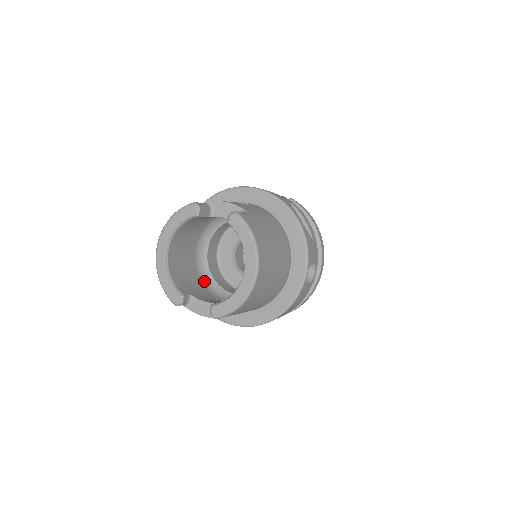
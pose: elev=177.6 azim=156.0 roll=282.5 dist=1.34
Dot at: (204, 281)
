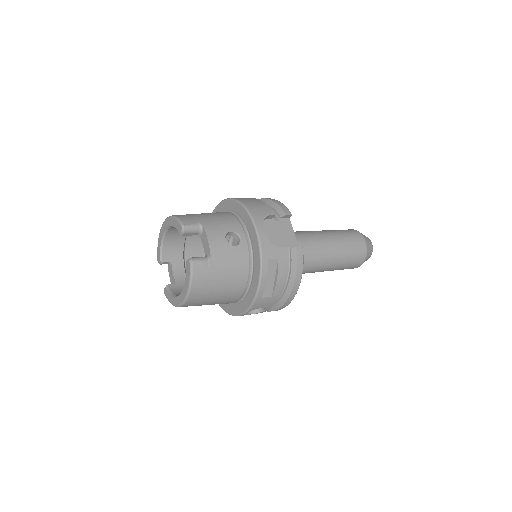
Dot at: occluded
